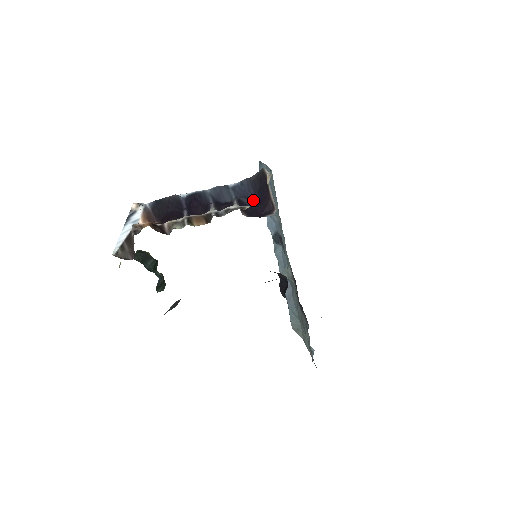
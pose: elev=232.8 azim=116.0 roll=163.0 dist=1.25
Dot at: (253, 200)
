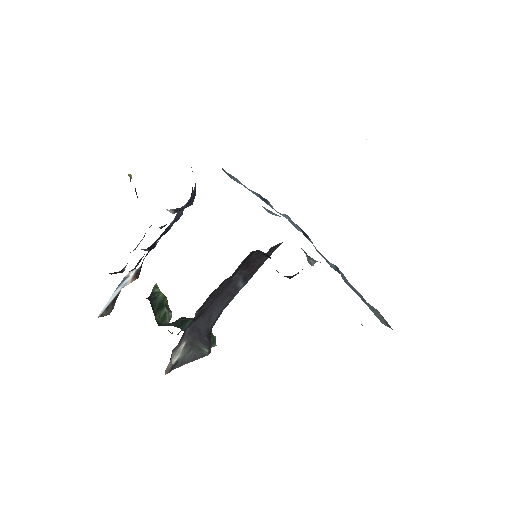
Dot at: (193, 199)
